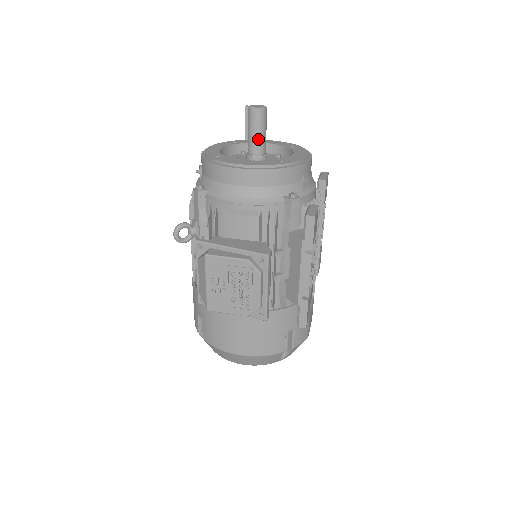
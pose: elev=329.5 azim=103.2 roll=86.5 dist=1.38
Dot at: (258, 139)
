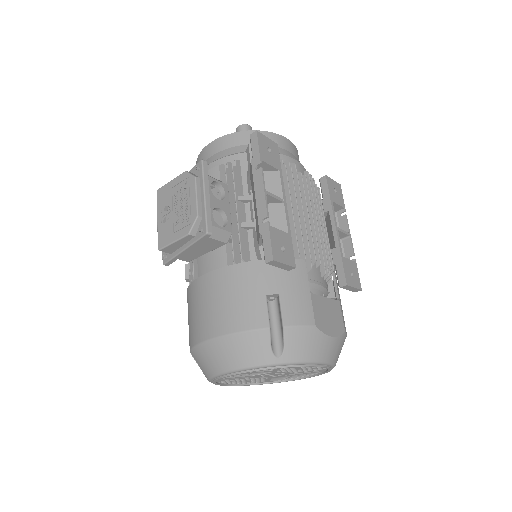
Dot at: occluded
